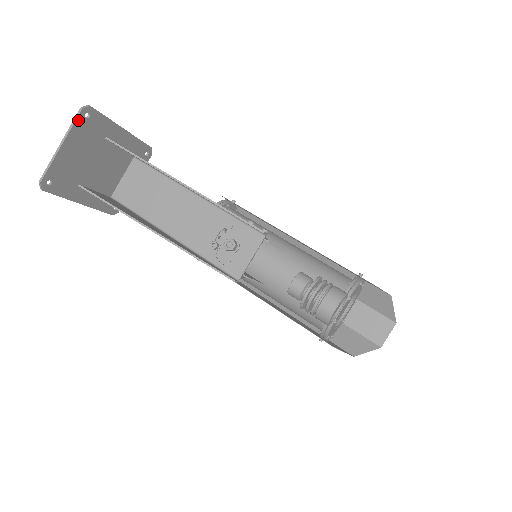
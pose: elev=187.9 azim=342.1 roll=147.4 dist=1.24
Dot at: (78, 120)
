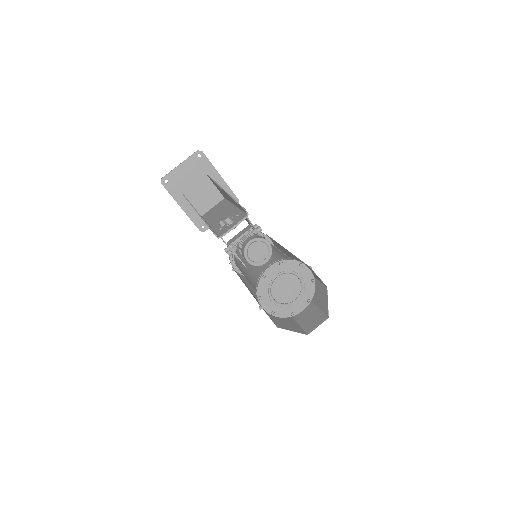
Dot at: (193, 156)
